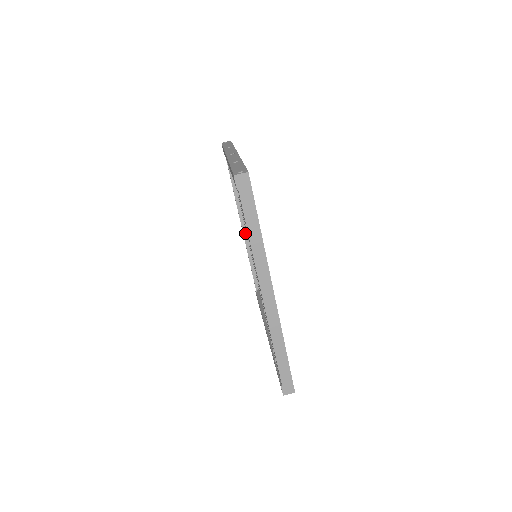
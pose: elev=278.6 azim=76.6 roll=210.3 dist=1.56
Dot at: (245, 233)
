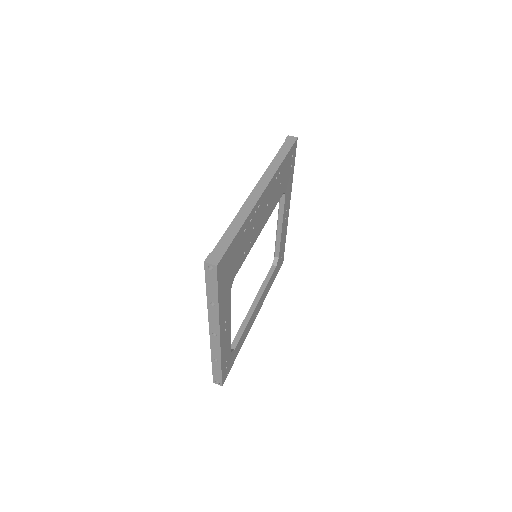
Dot at: occluded
